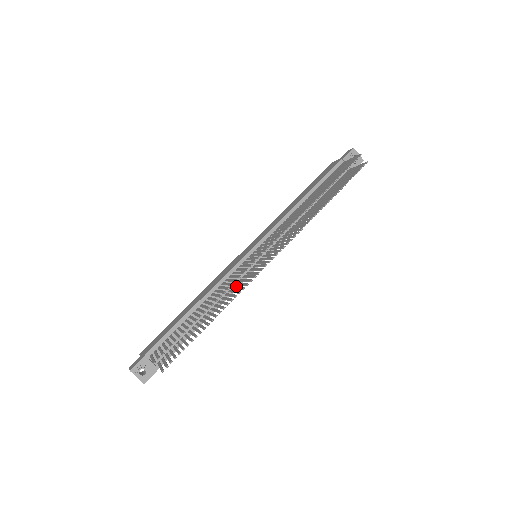
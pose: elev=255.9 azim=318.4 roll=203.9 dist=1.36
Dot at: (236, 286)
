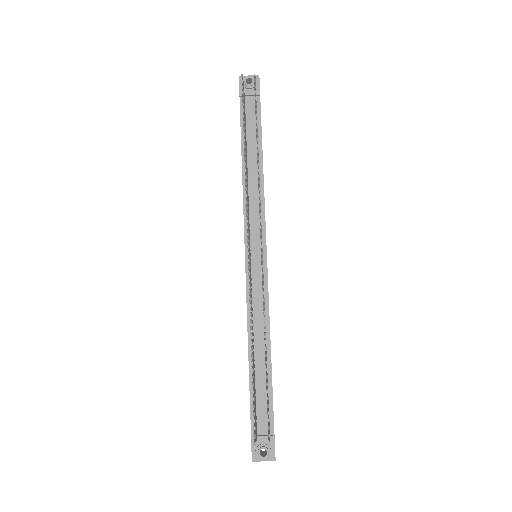
Dot at: occluded
